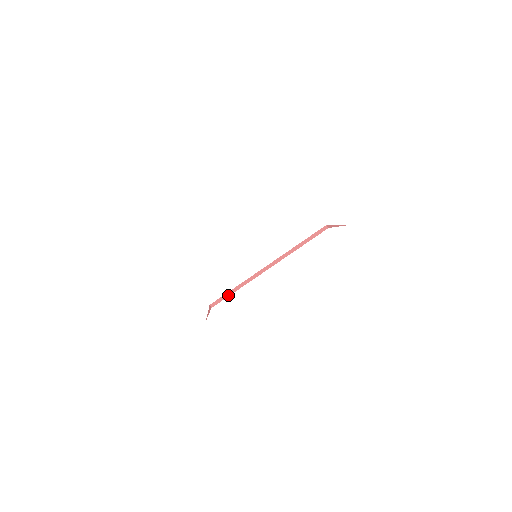
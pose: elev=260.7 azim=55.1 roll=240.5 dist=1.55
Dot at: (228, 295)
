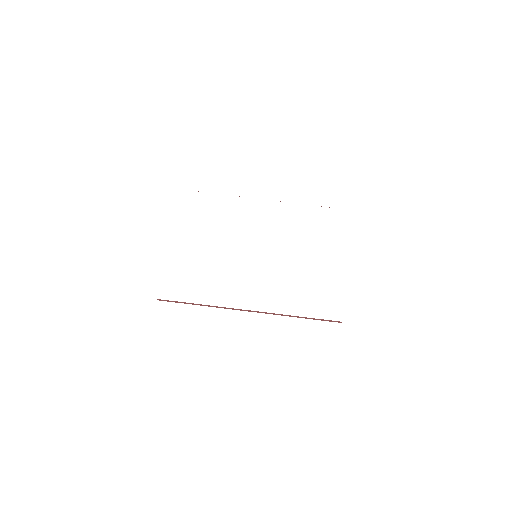
Dot at: (185, 303)
